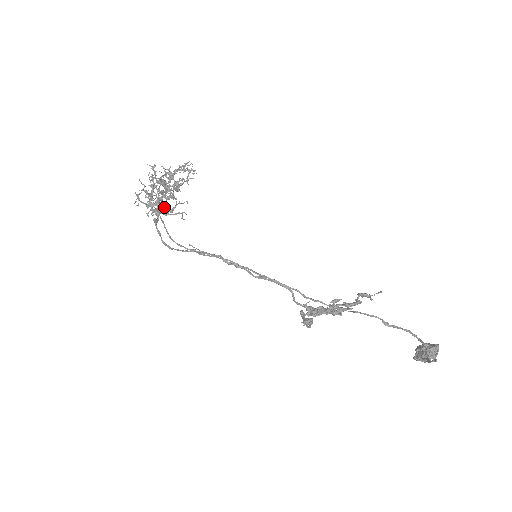
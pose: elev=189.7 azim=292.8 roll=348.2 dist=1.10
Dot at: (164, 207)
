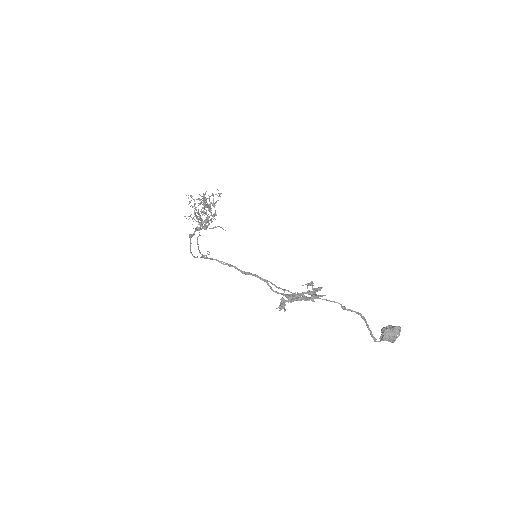
Dot at: occluded
